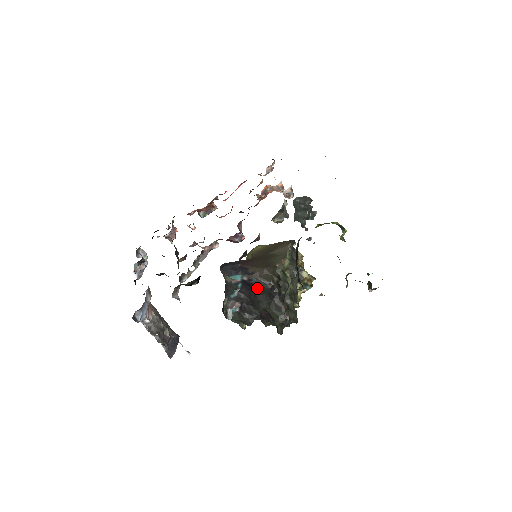
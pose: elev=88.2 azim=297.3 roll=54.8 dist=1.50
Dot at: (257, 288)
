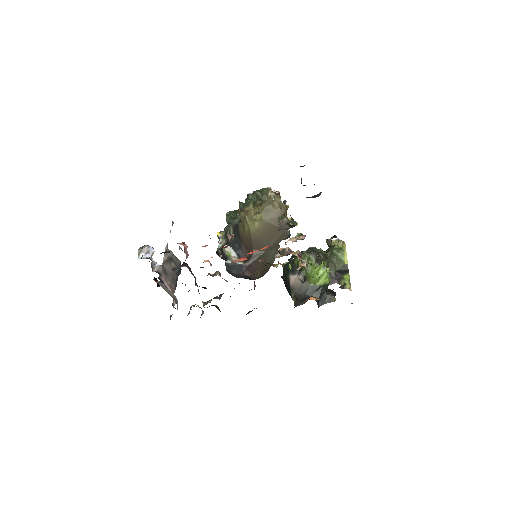
Dot at: occluded
